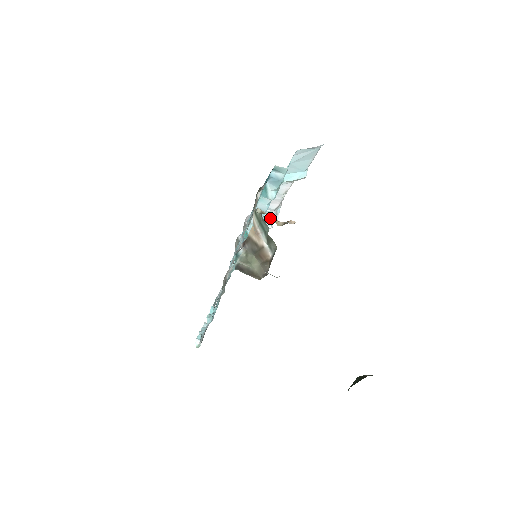
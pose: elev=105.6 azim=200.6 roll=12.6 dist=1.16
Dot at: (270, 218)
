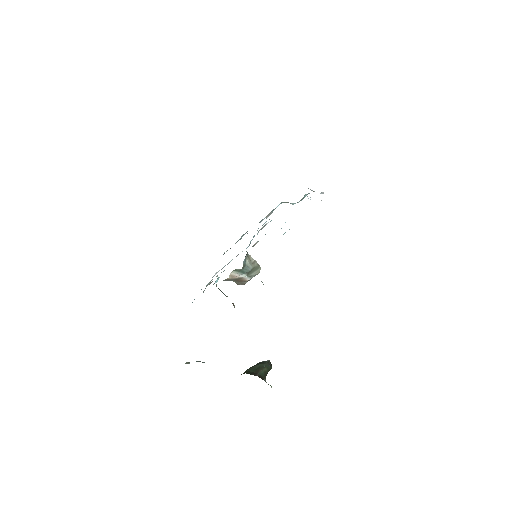
Dot at: occluded
